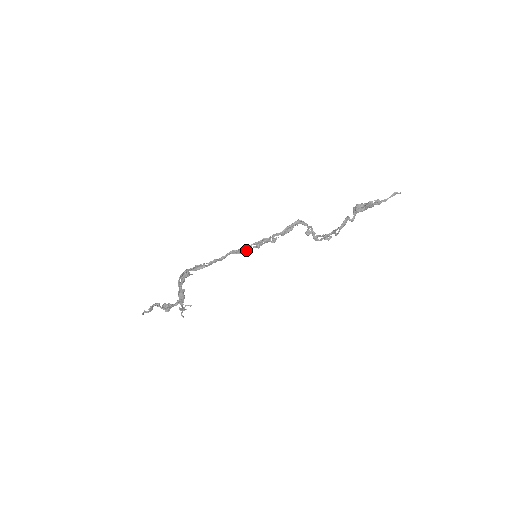
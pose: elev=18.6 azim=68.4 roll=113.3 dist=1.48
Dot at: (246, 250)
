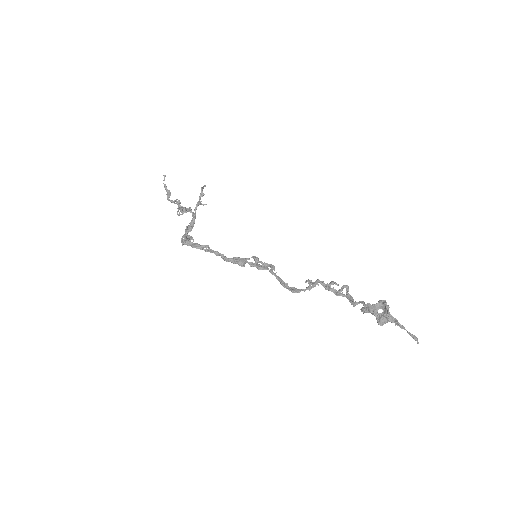
Dot at: (243, 259)
